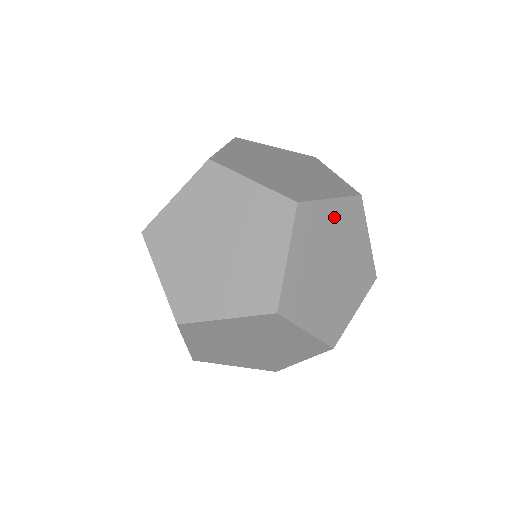
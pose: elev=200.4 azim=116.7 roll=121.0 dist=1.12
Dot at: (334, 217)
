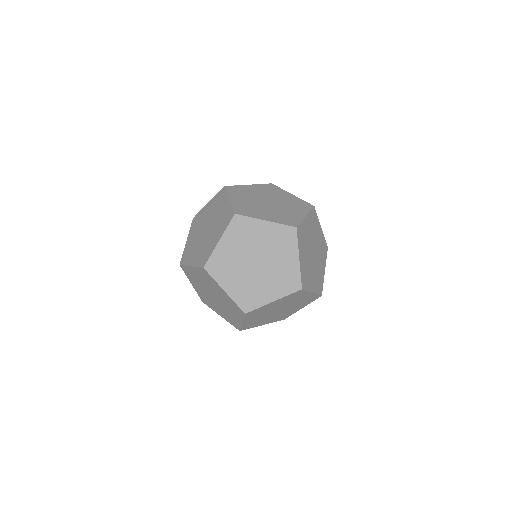
Dot at: (277, 303)
